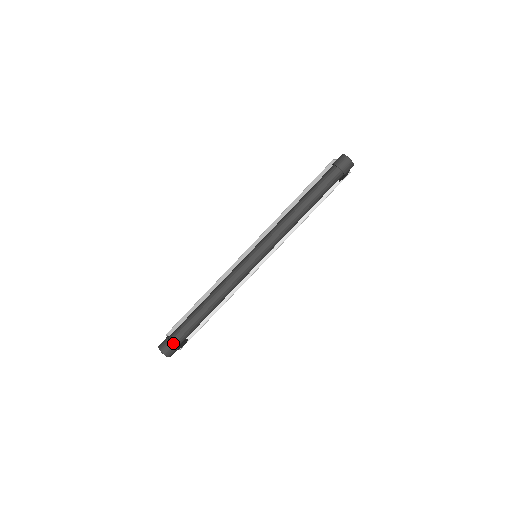
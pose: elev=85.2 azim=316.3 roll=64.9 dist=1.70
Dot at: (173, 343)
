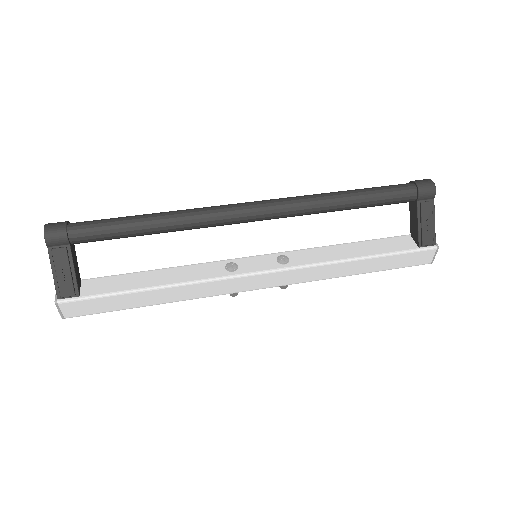
Dot at: (70, 224)
